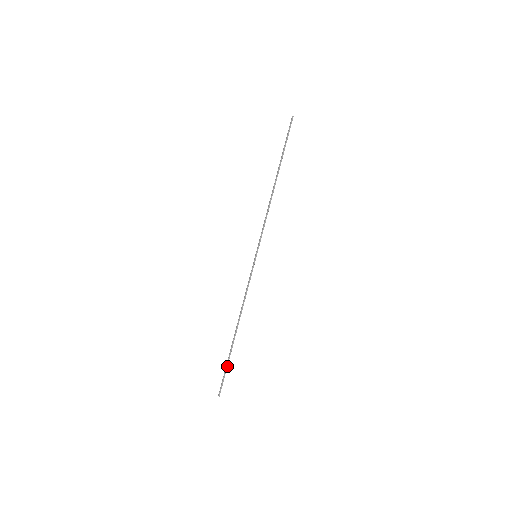
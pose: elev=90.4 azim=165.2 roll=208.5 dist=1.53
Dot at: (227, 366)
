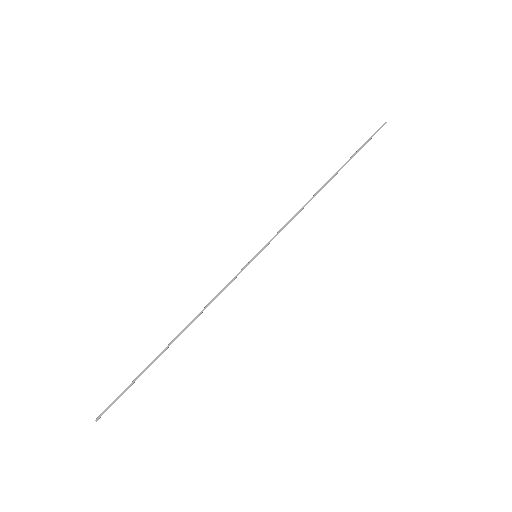
Dot at: (134, 382)
